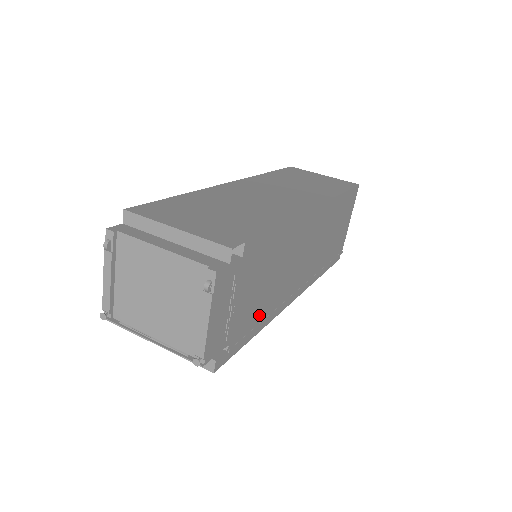
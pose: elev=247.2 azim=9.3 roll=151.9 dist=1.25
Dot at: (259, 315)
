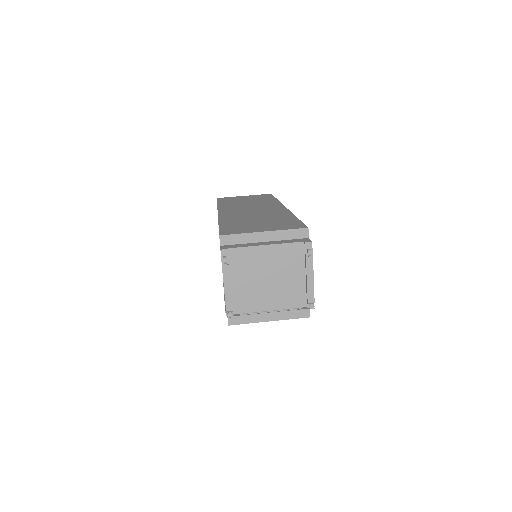
Dot at: occluded
